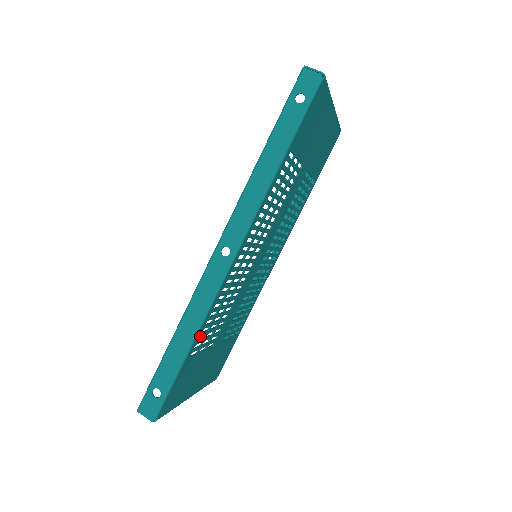
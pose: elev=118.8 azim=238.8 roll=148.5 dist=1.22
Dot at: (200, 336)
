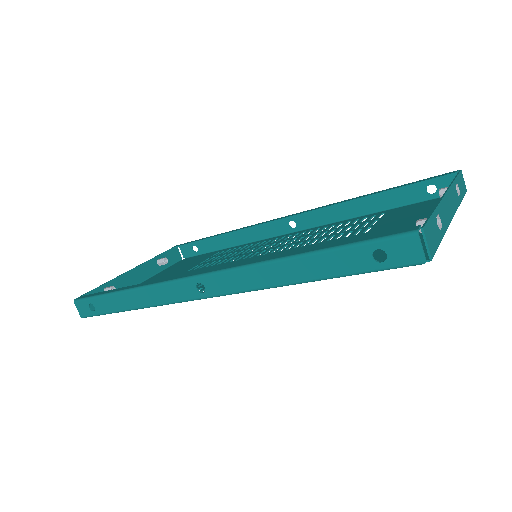
Dot at: occluded
